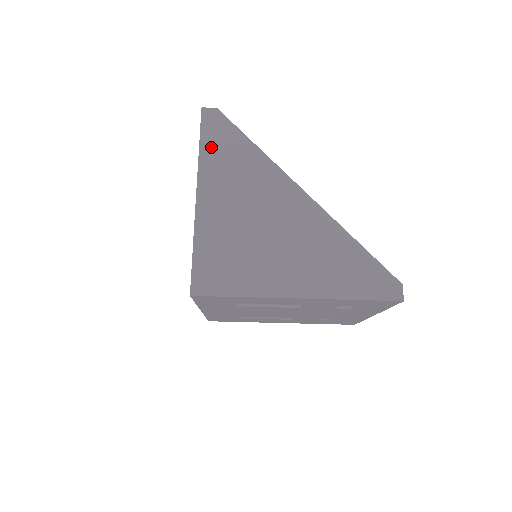
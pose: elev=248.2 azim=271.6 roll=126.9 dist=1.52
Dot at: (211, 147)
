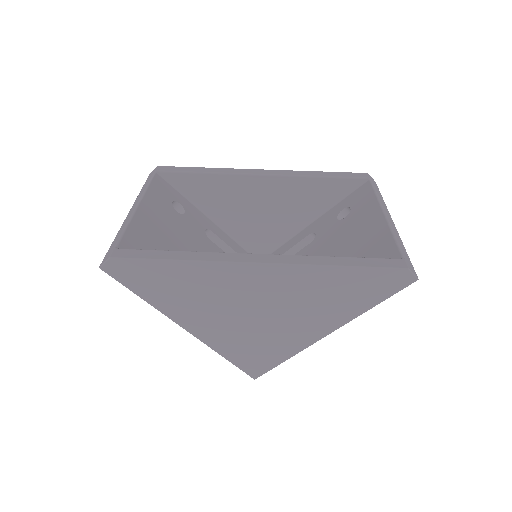
Dot at: (148, 291)
